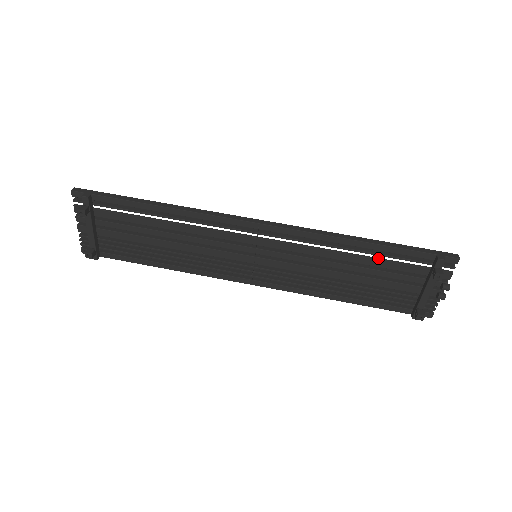
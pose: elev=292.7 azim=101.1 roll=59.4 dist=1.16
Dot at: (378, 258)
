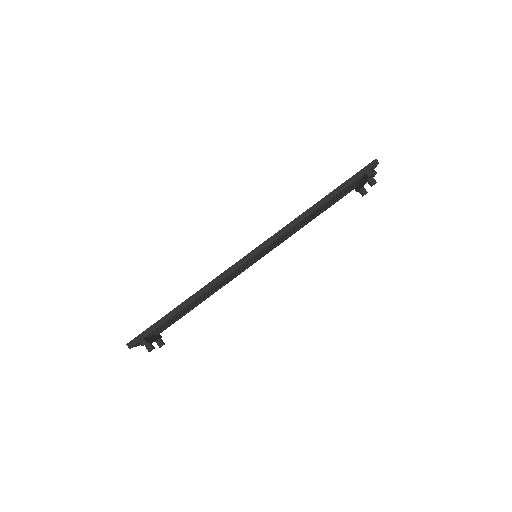
Dot at: (331, 200)
